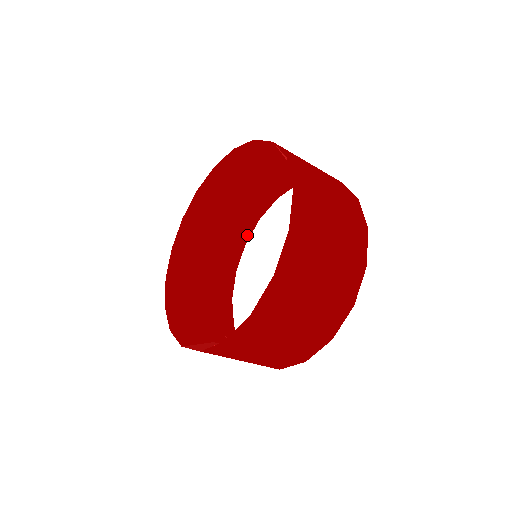
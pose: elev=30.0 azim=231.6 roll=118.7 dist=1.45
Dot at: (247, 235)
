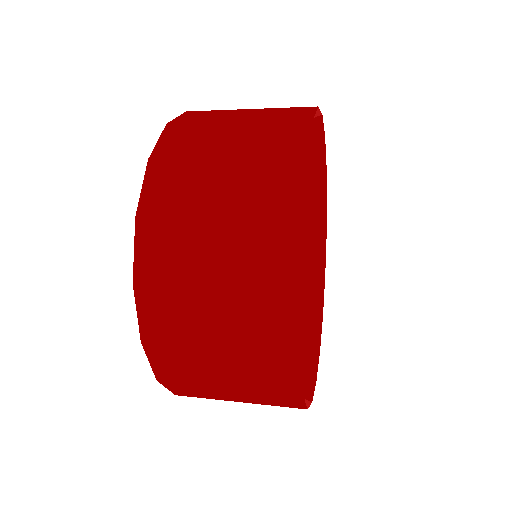
Dot at: occluded
